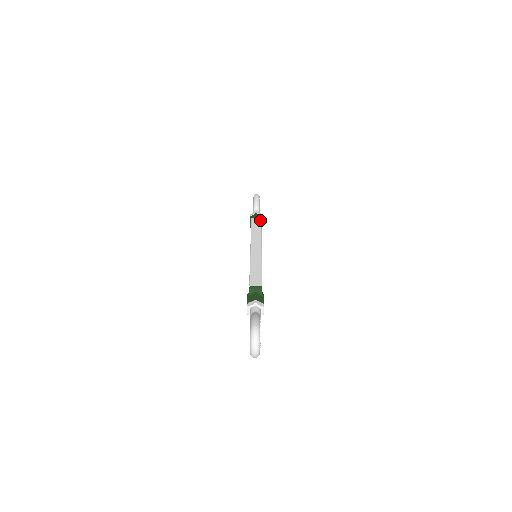
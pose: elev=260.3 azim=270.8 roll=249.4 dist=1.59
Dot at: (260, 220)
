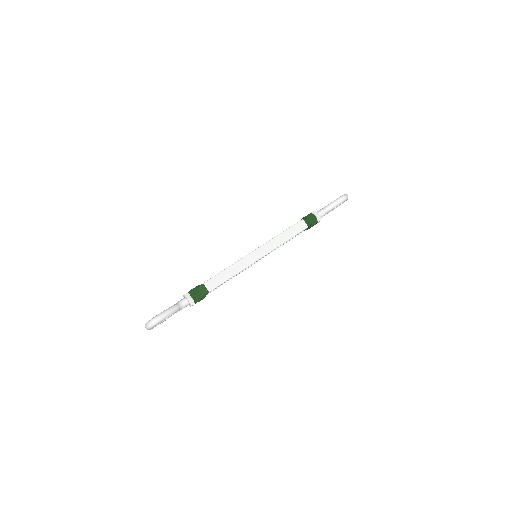
Dot at: (304, 228)
